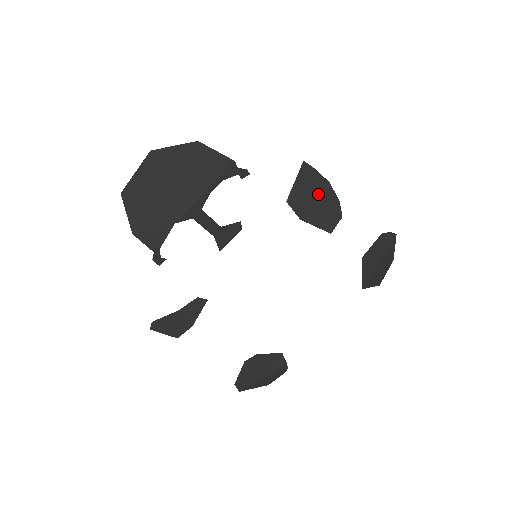
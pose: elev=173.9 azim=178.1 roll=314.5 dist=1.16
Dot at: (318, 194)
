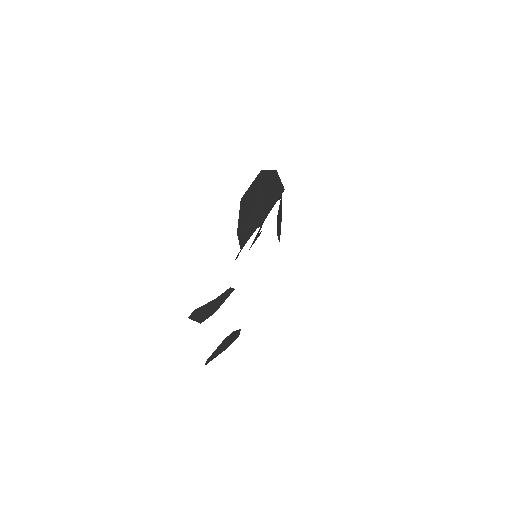
Dot at: (280, 216)
